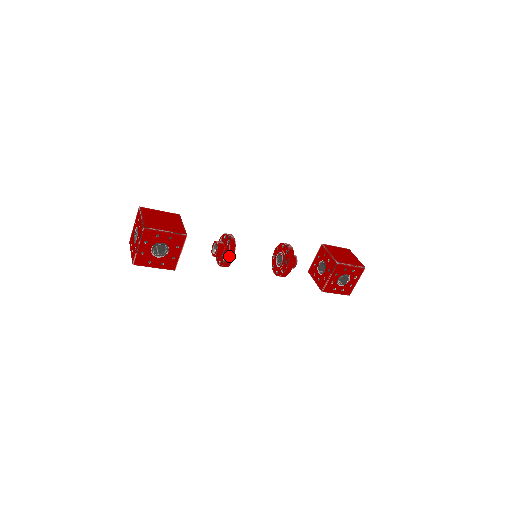
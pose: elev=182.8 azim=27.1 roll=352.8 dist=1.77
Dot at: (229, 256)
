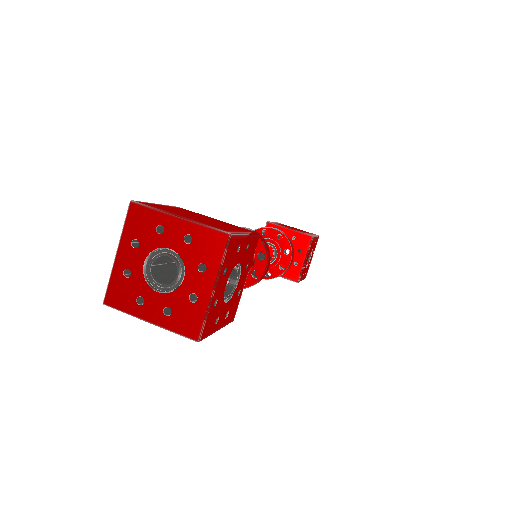
Dot at: (268, 262)
